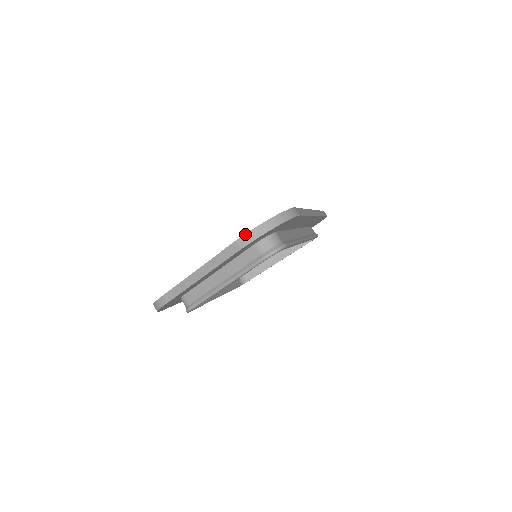
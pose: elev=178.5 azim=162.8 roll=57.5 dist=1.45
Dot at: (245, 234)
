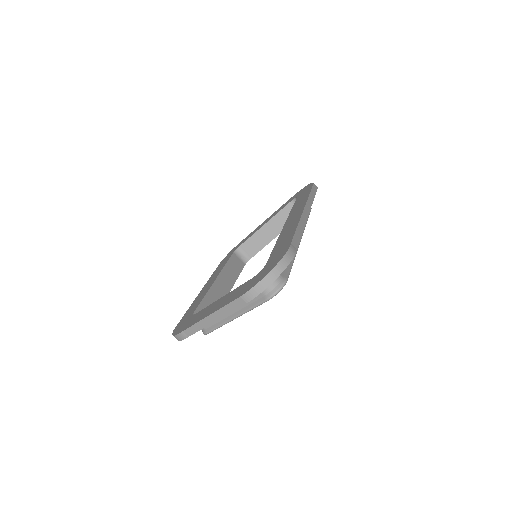
Dot at: (248, 291)
